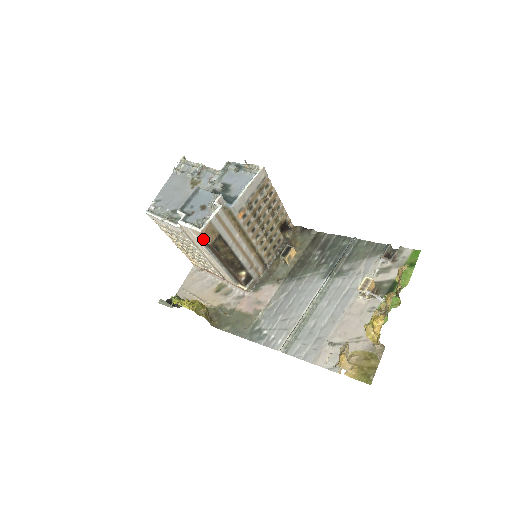
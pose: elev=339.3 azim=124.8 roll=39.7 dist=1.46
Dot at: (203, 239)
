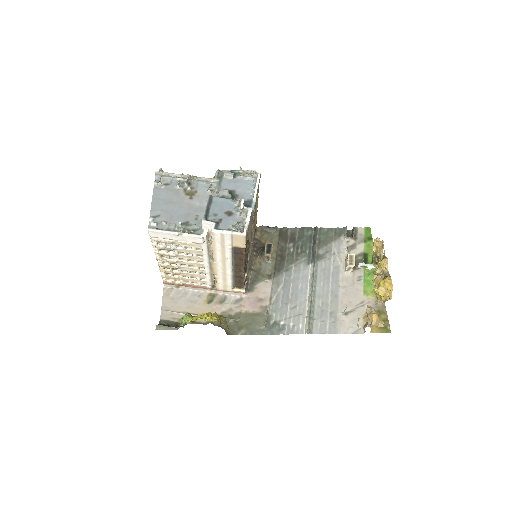
Dot at: (239, 244)
